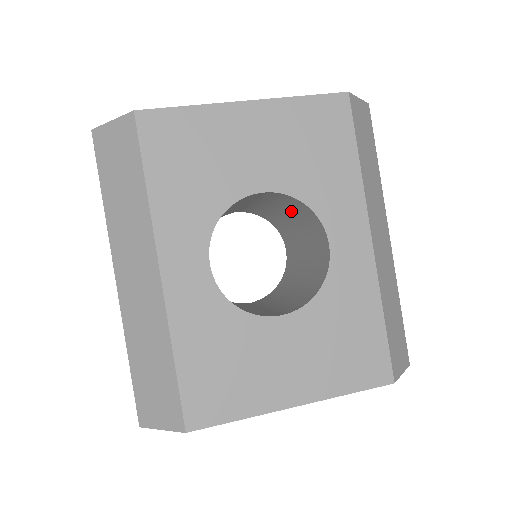
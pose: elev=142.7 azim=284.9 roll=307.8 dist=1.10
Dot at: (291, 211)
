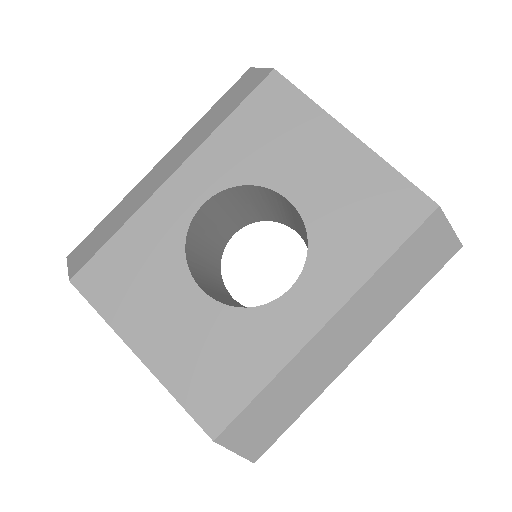
Dot at: occluded
